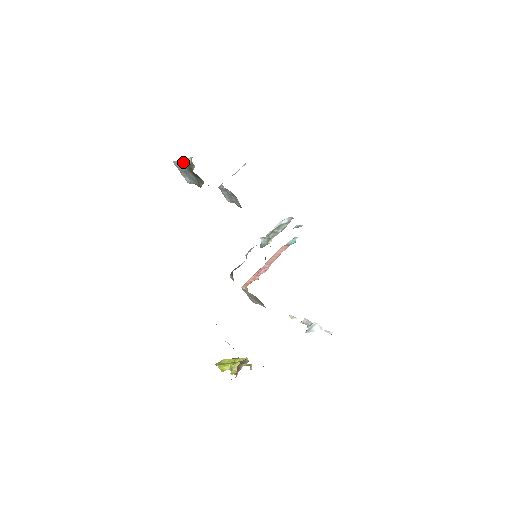
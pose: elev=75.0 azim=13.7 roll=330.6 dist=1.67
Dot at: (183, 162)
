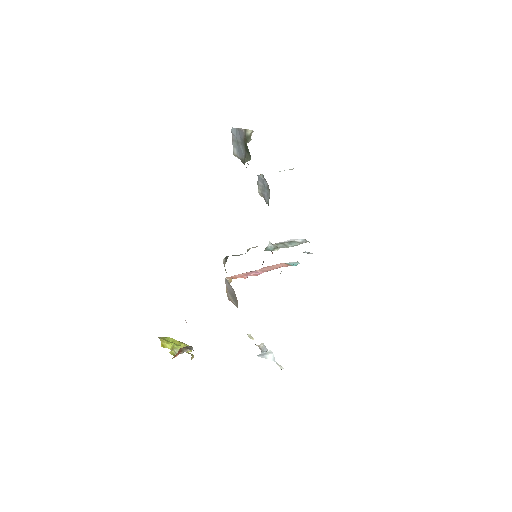
Dot at: (242, 131)
